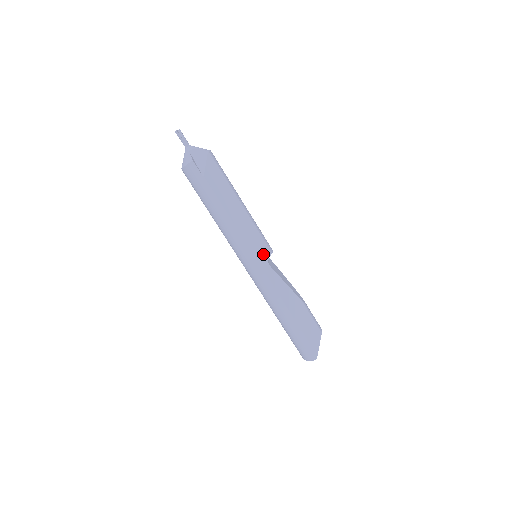
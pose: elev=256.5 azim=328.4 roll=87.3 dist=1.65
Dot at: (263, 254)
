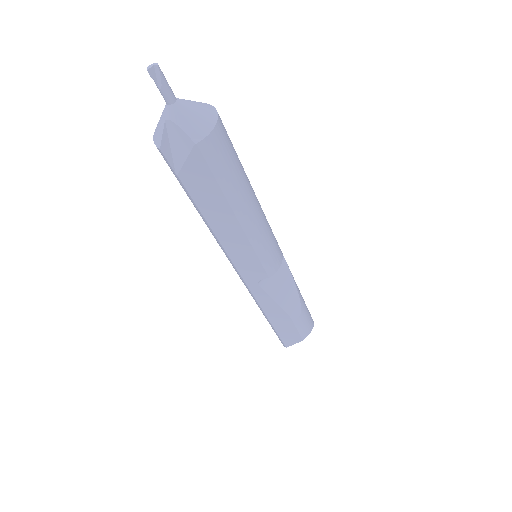
Dot at: (254, 274)
